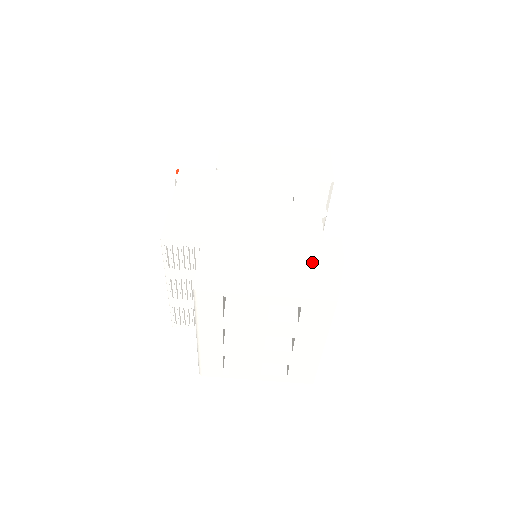
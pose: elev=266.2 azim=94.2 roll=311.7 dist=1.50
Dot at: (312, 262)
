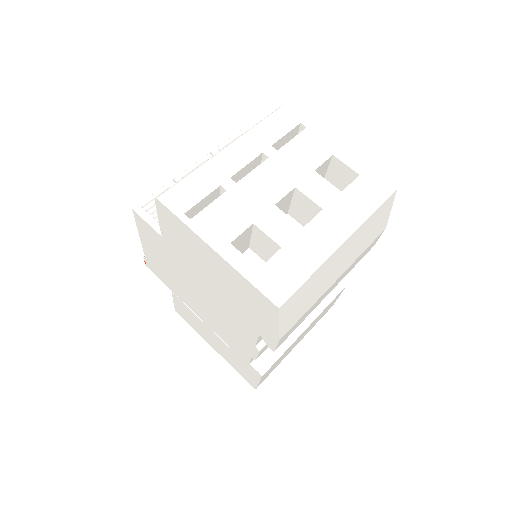
Dot at: occluded
